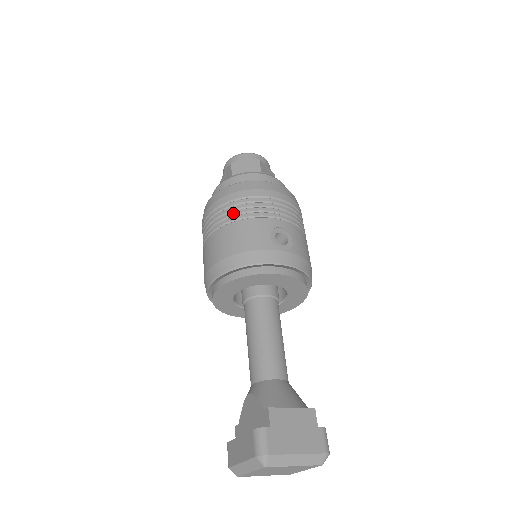
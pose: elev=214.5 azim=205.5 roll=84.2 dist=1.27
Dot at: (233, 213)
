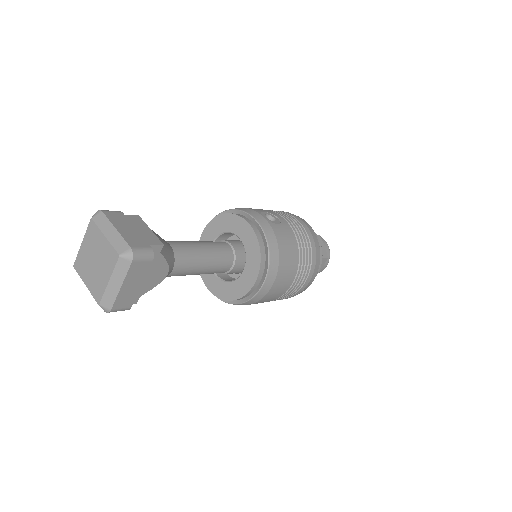
Dot at: occluded
